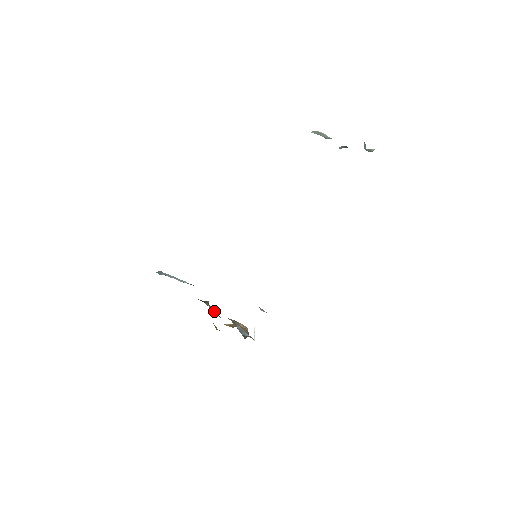
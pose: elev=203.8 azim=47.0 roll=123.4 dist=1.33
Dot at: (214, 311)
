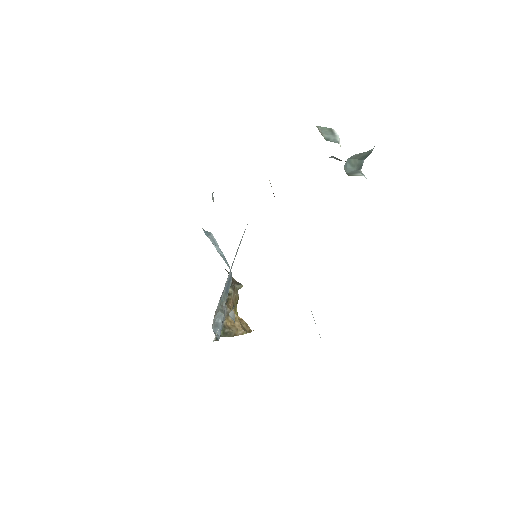
Dot at: (228, 295)
